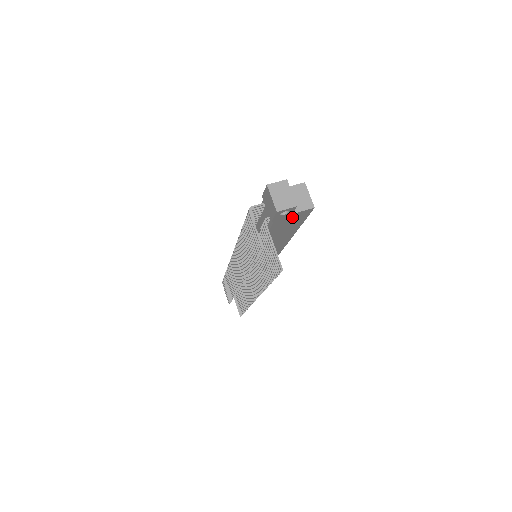
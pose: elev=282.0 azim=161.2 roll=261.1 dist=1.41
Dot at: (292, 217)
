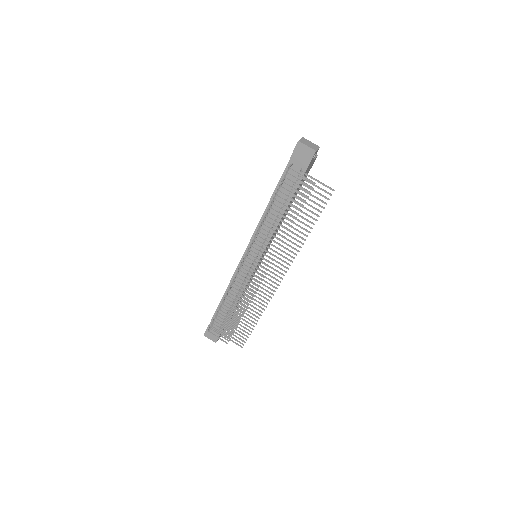
Dot at: occluded
